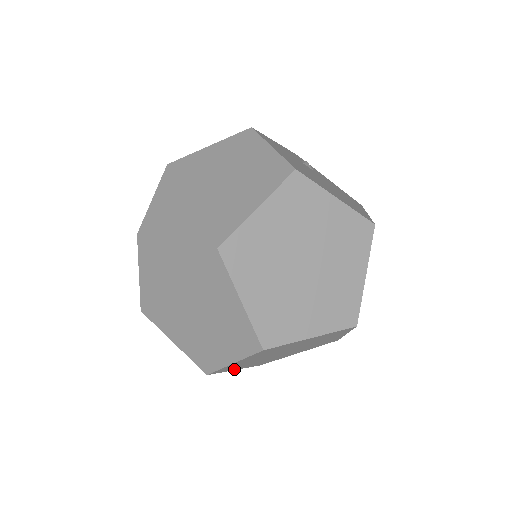
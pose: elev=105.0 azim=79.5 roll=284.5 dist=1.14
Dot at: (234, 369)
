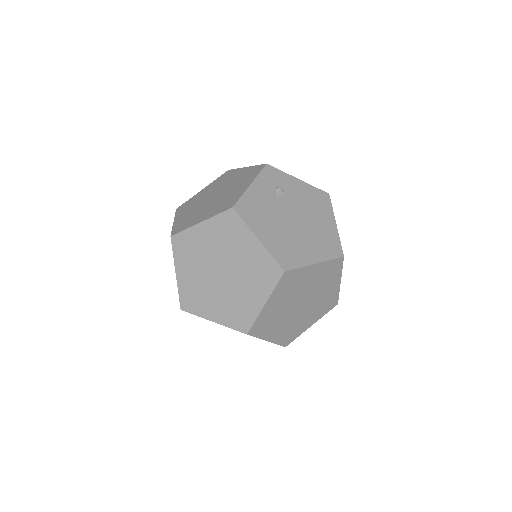
Dot at: occluded
